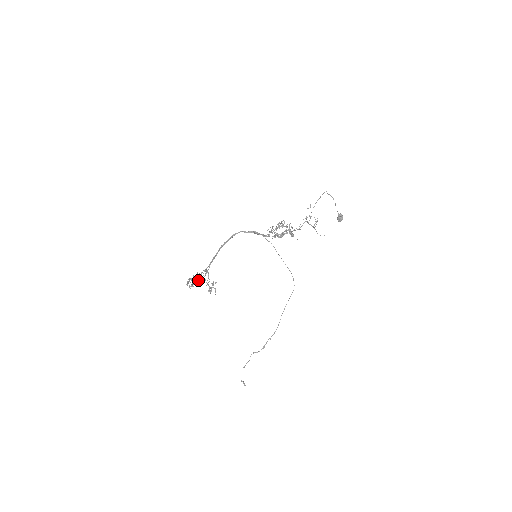
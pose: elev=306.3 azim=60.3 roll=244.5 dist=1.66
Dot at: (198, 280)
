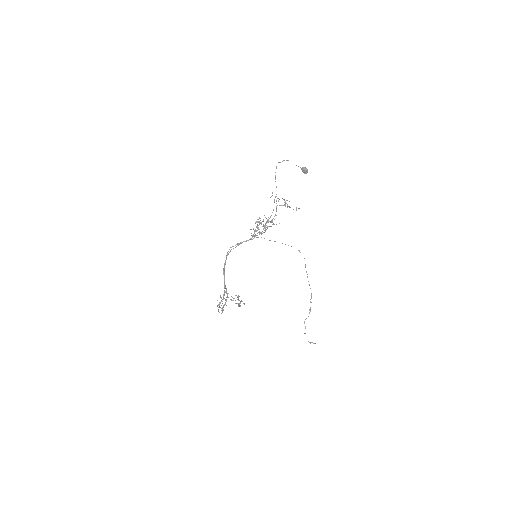
Dot at: (224, 304)
